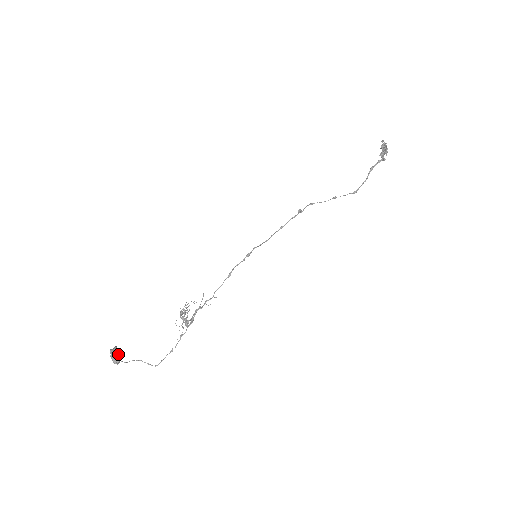
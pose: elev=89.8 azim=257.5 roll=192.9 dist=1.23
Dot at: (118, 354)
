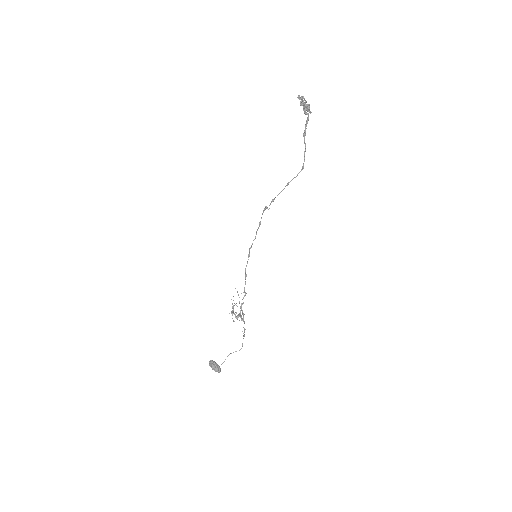
Dot at: (216, 367)
